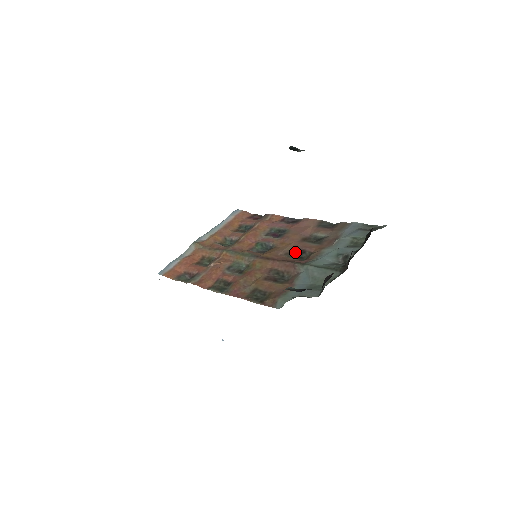
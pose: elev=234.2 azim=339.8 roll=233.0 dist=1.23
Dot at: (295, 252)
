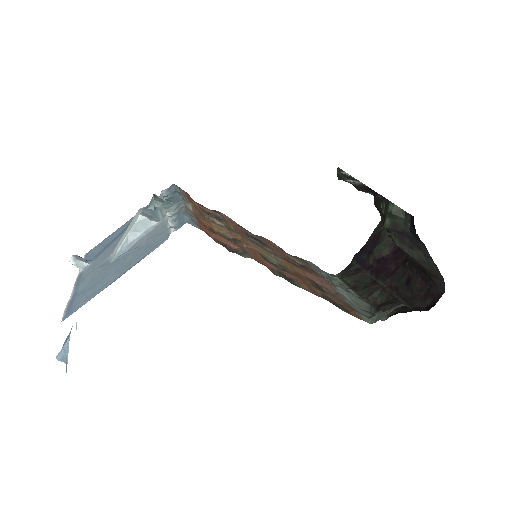
Dot at: occluded
